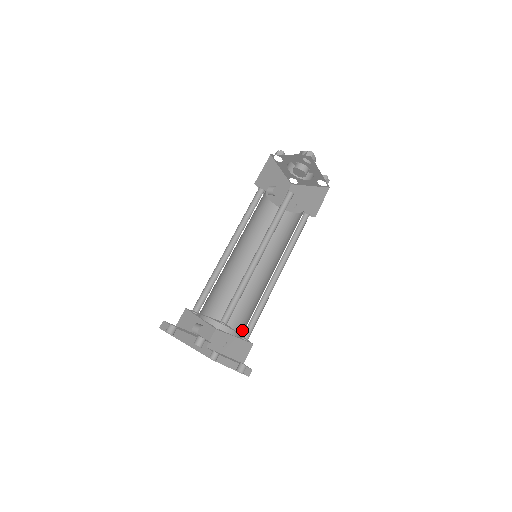
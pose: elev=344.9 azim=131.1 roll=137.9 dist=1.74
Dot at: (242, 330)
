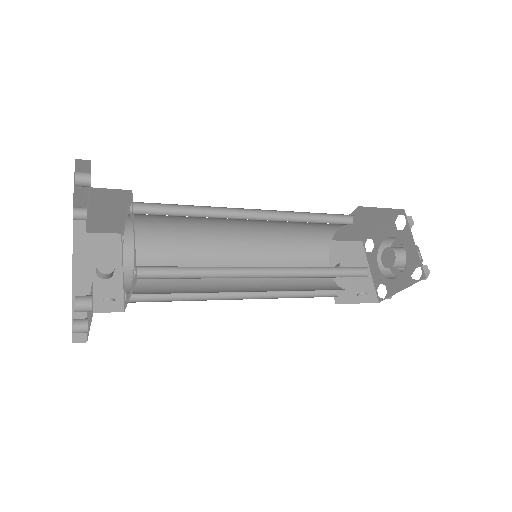
Dot at: occluded
